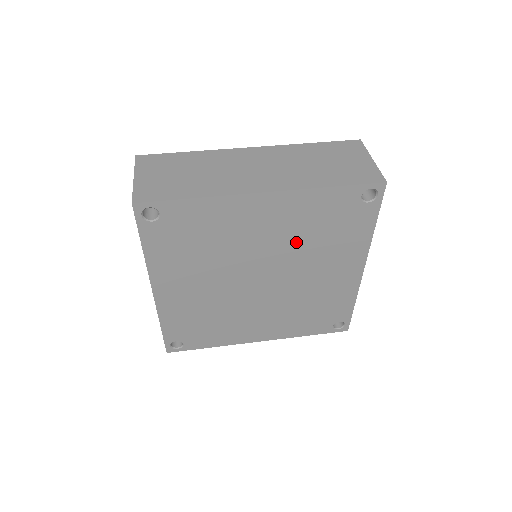
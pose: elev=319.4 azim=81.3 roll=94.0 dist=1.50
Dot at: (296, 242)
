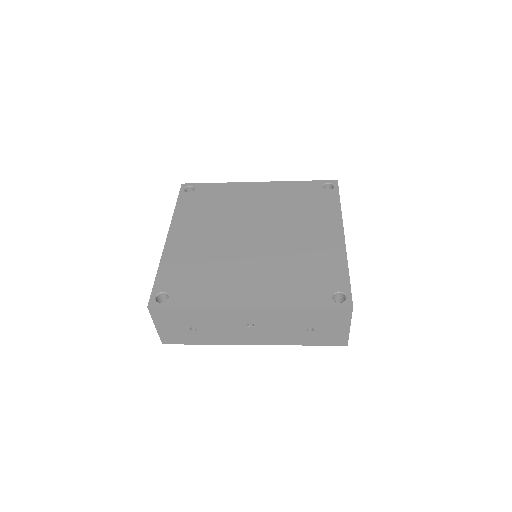
Dot at: (281, 210)
